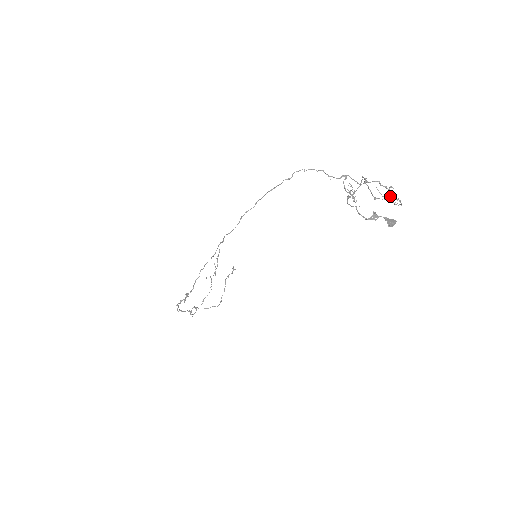
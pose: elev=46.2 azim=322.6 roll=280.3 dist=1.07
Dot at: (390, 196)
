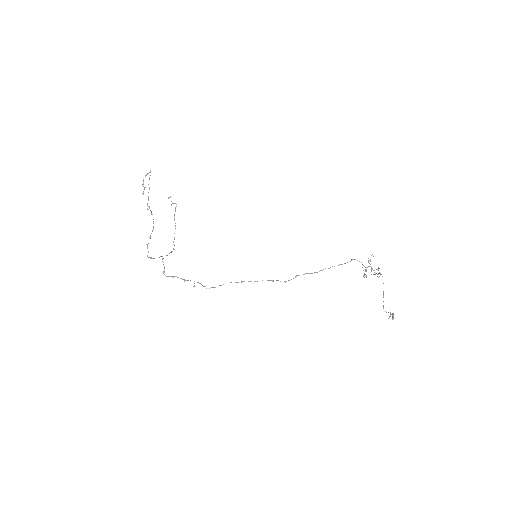
Dot at: occluded
